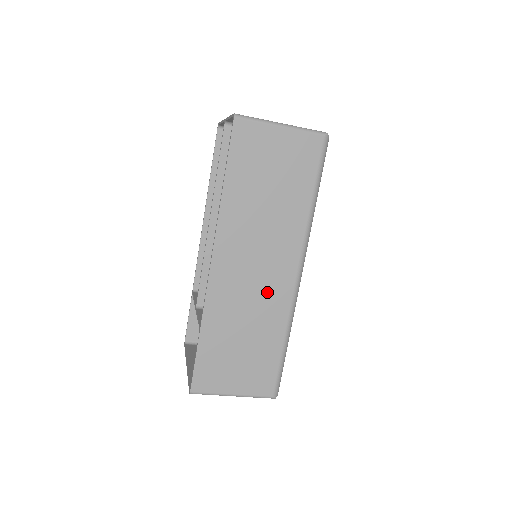
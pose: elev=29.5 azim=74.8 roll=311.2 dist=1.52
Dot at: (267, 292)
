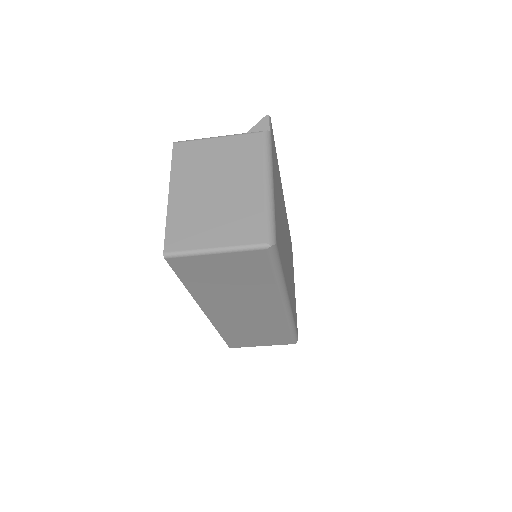
Dot at: (261, 317)
